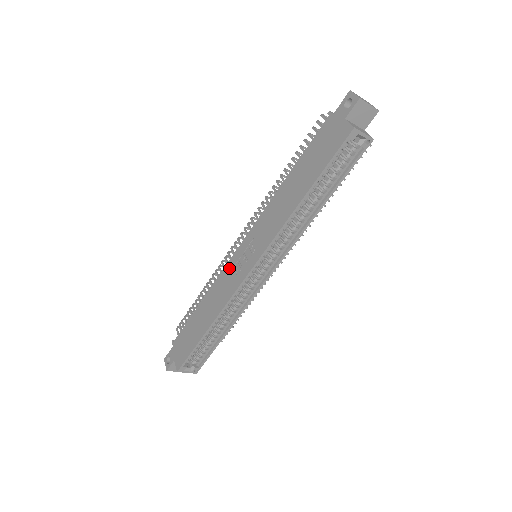
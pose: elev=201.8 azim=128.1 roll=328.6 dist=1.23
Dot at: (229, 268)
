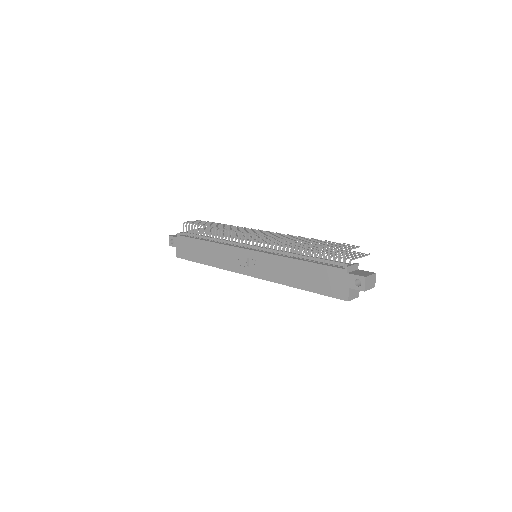
Dot at: (235, 252)
